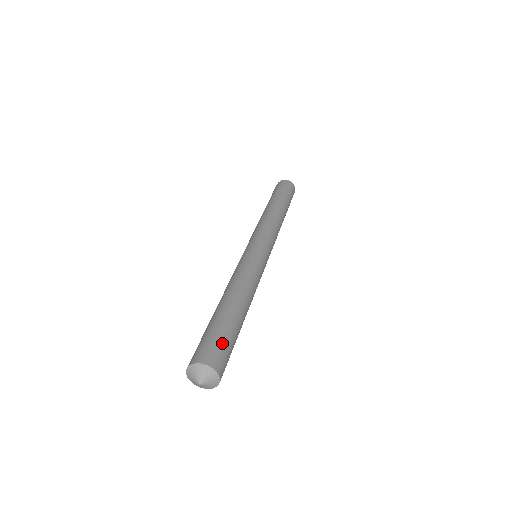
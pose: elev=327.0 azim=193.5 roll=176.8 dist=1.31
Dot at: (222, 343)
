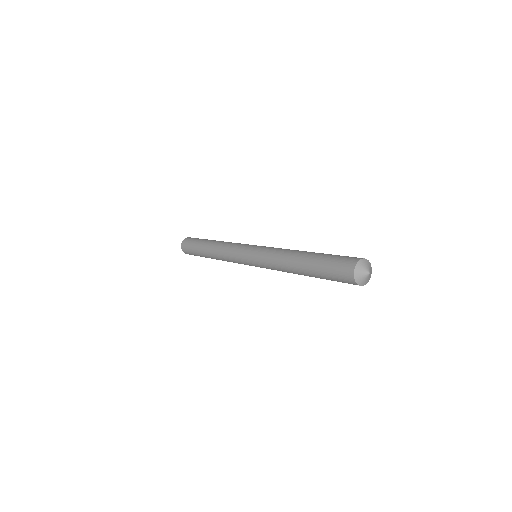
Dot at: (340, 257)
